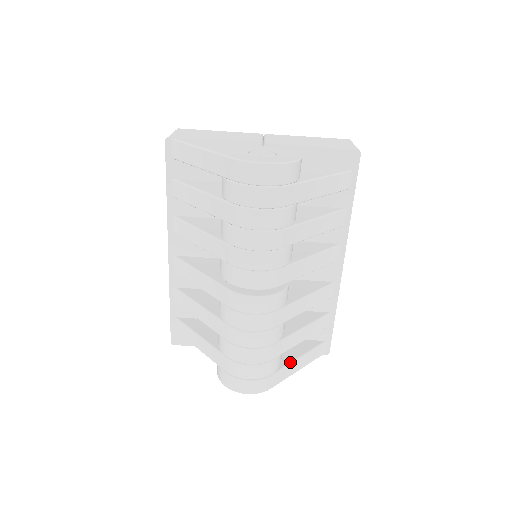
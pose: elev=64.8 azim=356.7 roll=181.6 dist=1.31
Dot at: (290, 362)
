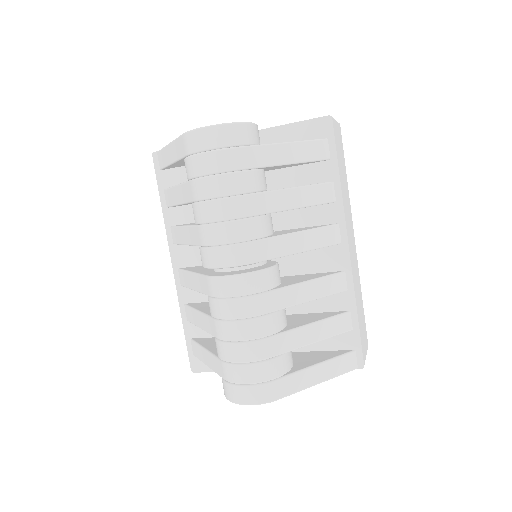
Dot at: (302, 368)
